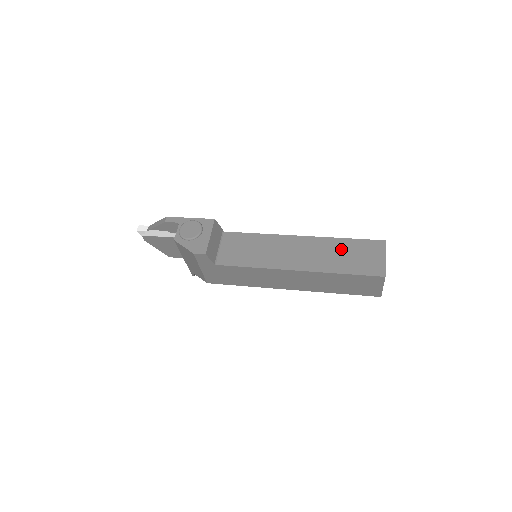
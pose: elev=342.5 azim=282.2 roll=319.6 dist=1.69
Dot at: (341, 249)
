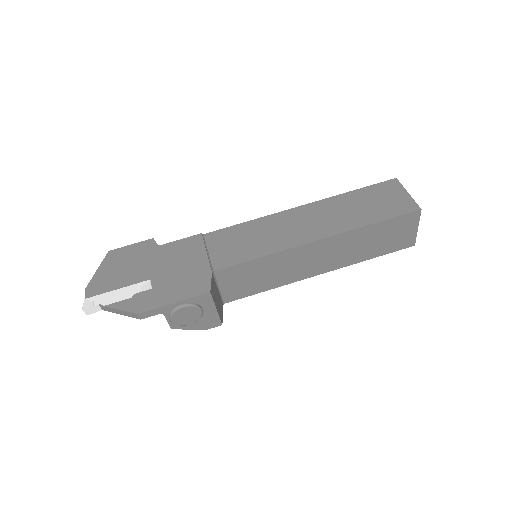
Dot at: (369, 237)
